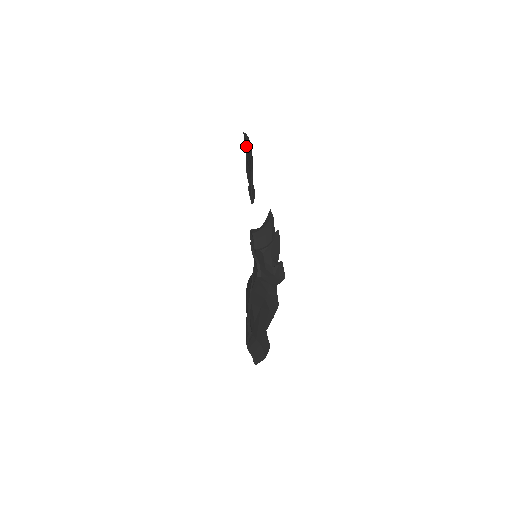
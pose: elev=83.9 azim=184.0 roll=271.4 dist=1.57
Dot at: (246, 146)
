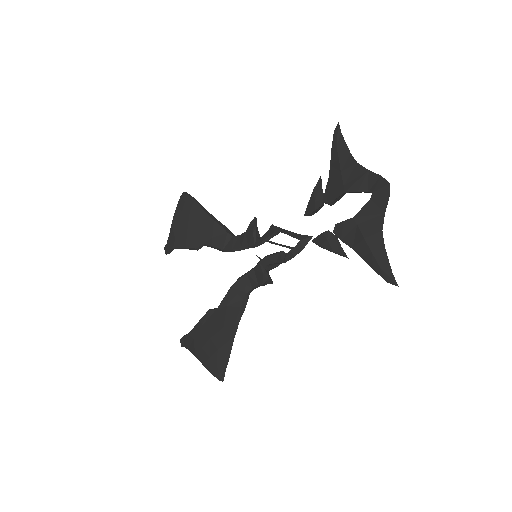
Dot at: (378, 219)
